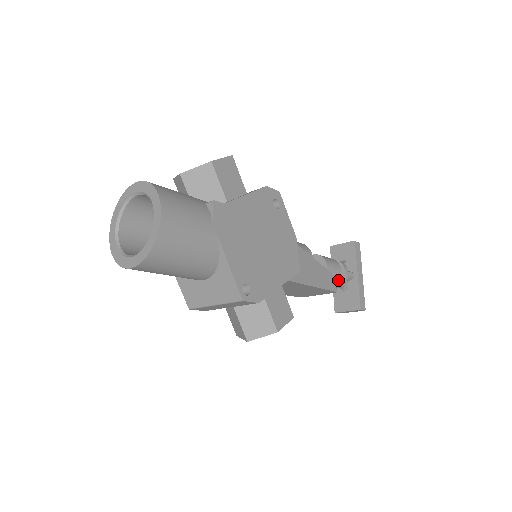
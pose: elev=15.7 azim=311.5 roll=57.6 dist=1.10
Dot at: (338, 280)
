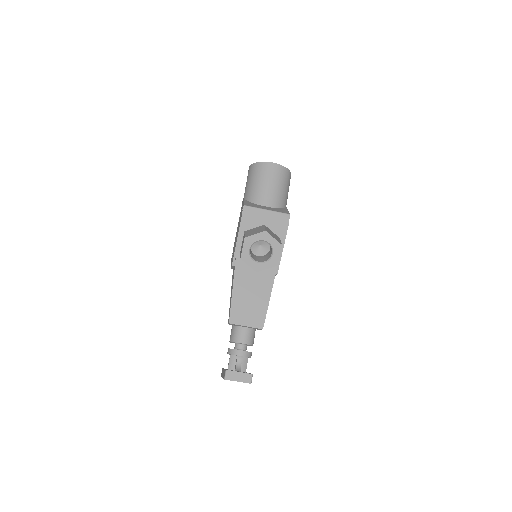
Dot at: (251, 345)
